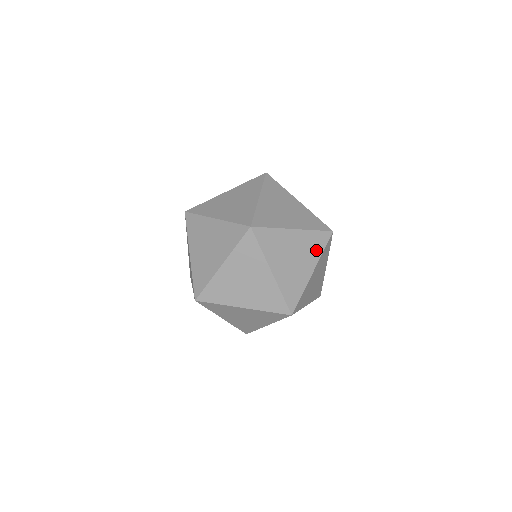
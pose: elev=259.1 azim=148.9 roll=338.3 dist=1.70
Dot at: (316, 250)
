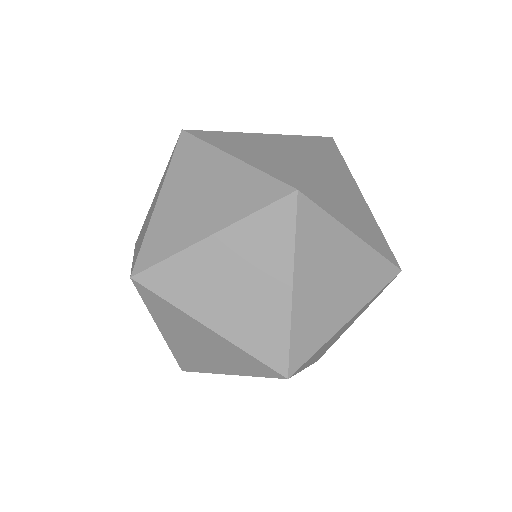
Dot at: (243, 367)
